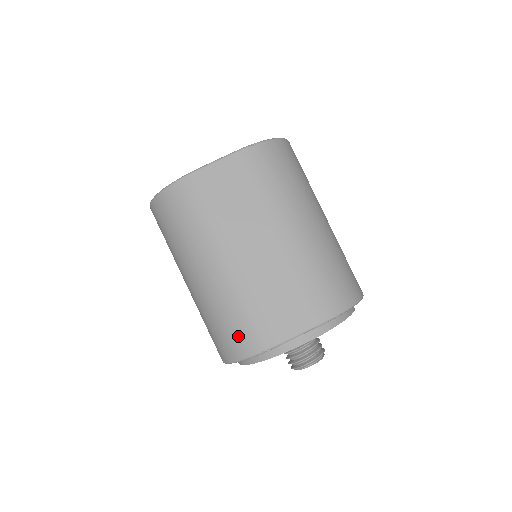
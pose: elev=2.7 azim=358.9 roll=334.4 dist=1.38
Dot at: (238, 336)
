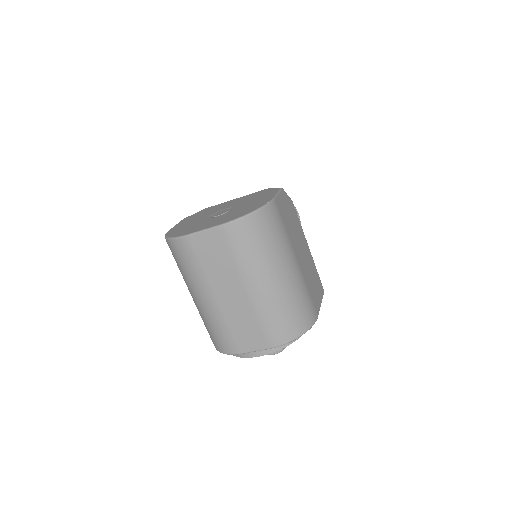
Dot at: (217, 340)
